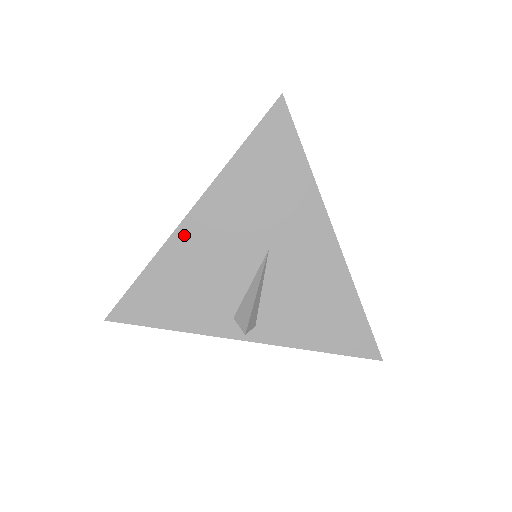
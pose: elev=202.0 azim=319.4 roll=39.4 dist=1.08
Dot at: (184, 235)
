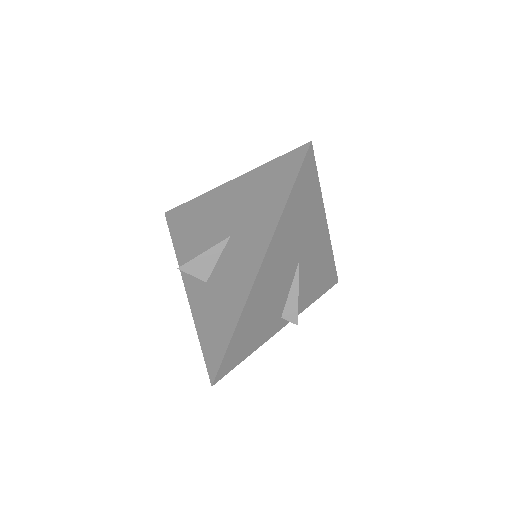
Dot at: (256, 289)
